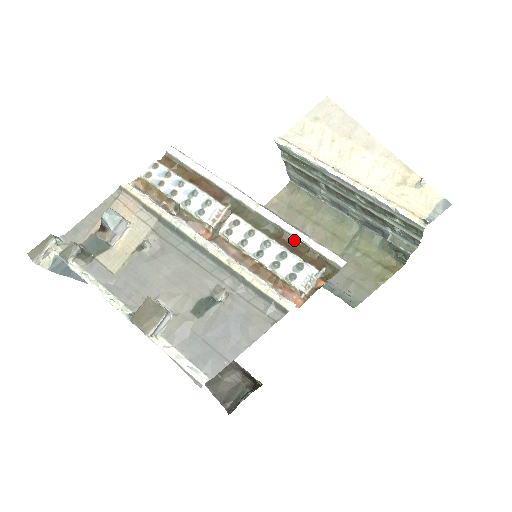
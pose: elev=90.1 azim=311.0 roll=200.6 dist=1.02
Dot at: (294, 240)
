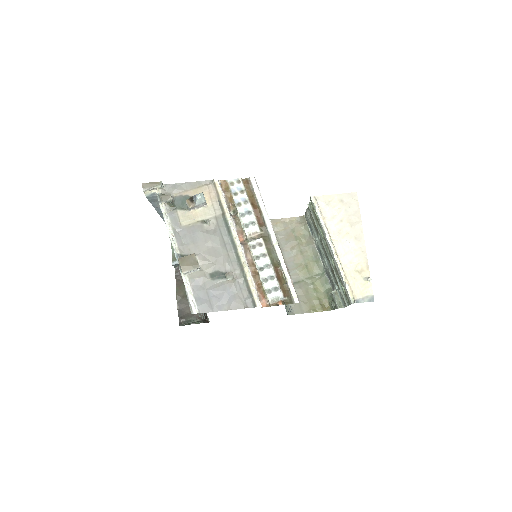
Dot at: (282, 273)
